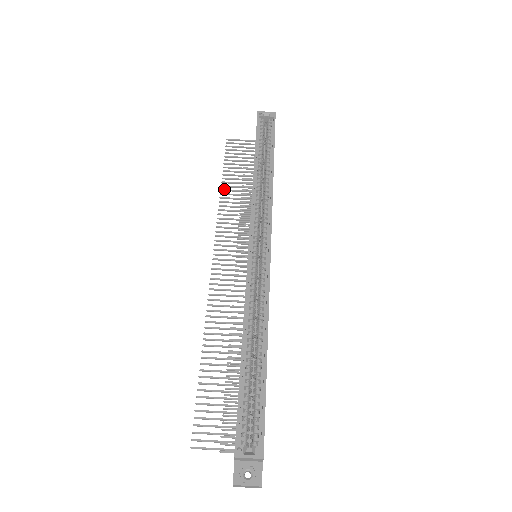
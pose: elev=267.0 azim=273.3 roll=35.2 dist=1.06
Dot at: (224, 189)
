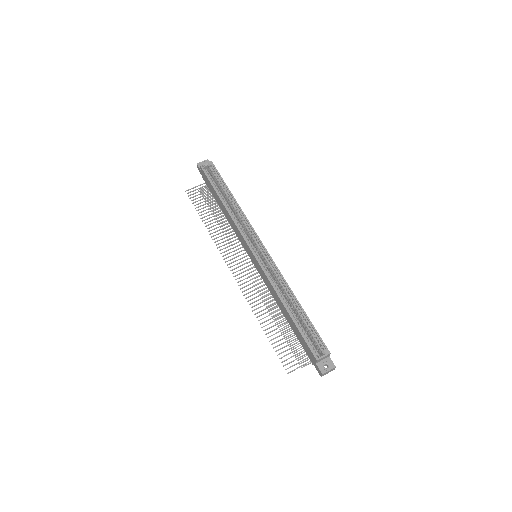
Dot at: (207, 225)
